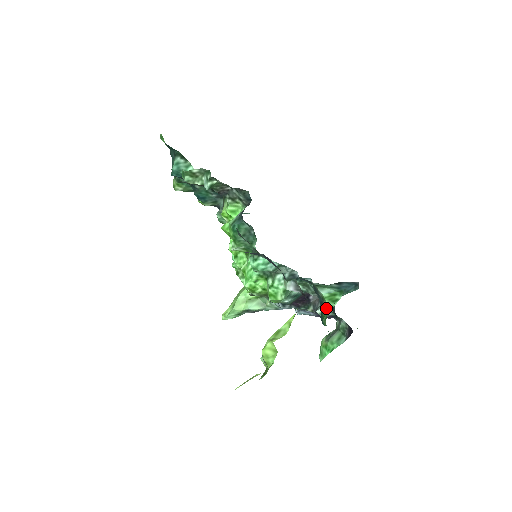
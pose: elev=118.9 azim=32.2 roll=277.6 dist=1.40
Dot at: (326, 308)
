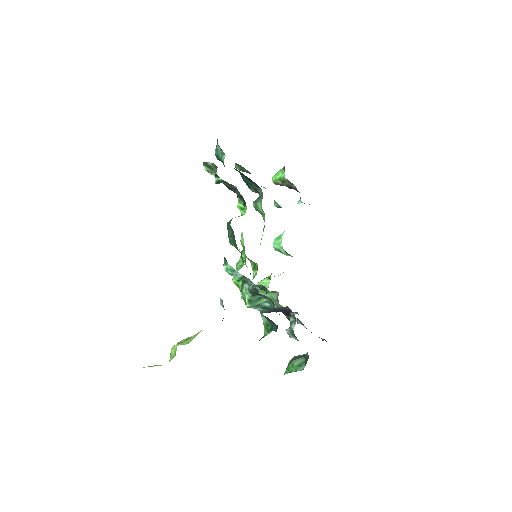
Dot at: occluded
